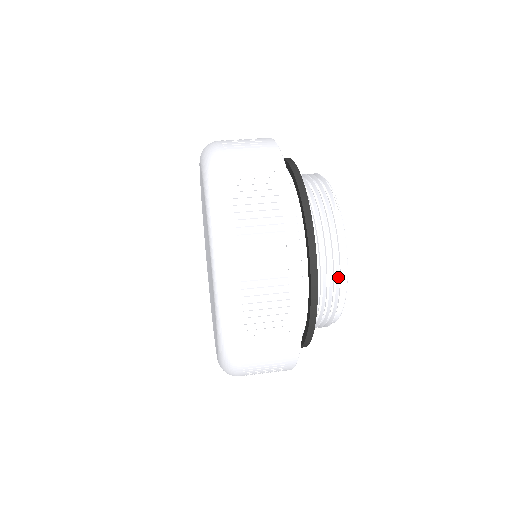
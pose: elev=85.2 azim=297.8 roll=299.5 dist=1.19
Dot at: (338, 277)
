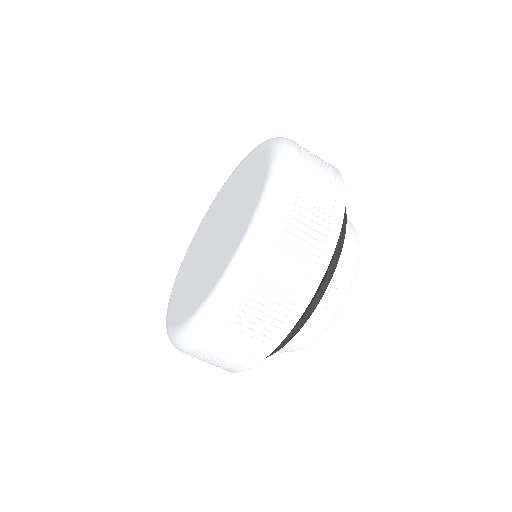
Dot at: (301, 343)
